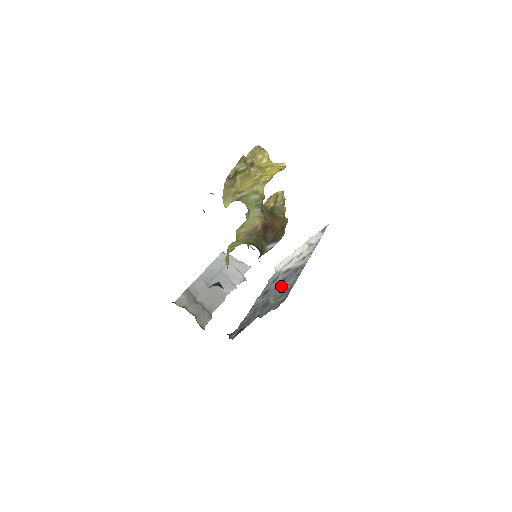
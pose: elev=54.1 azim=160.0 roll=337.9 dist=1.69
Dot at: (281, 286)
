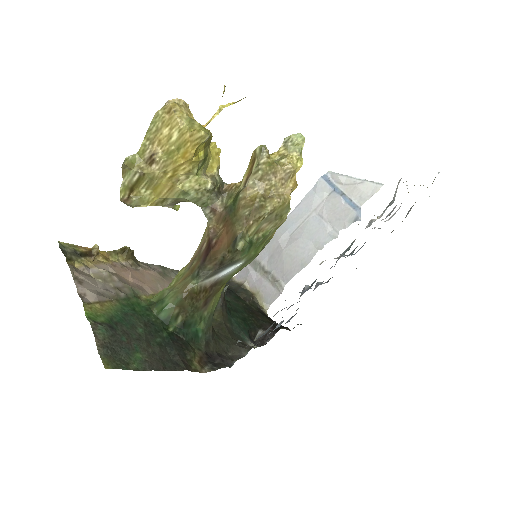
Dot at: occluded
